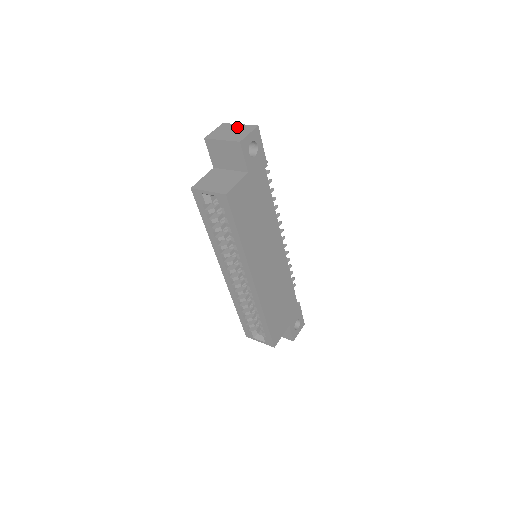
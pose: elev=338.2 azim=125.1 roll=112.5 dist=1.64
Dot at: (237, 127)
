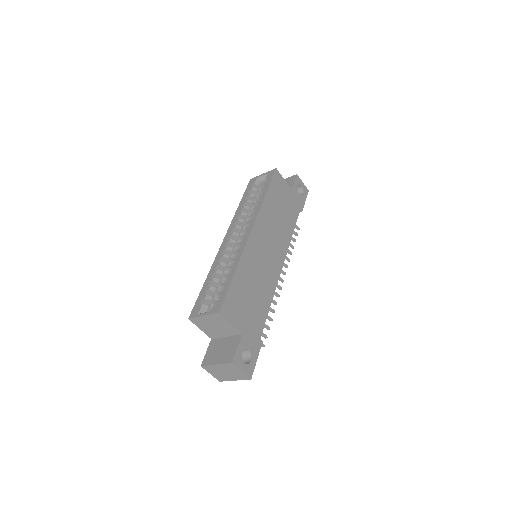
Dot at: occluded
